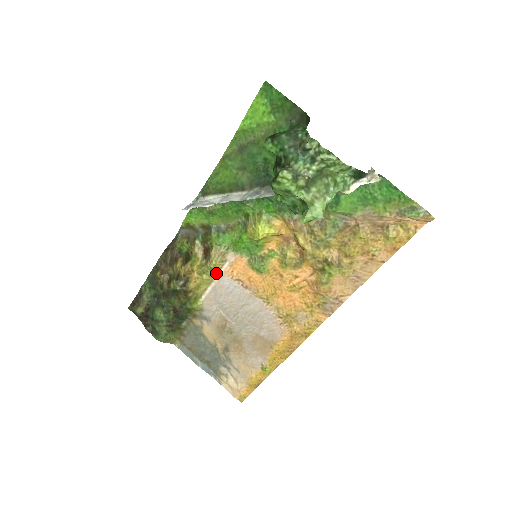
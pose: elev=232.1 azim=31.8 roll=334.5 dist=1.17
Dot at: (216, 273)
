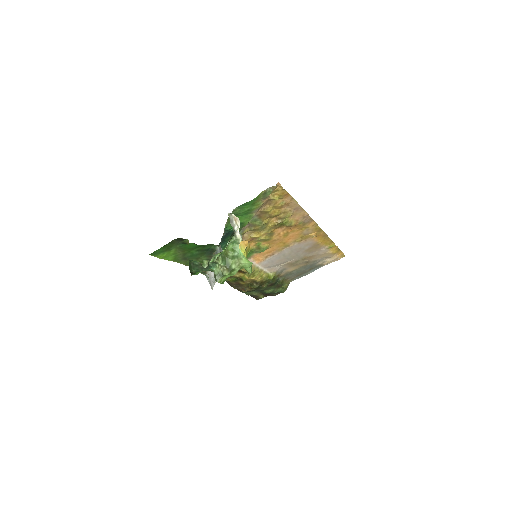
Dot at: (257, 268)
